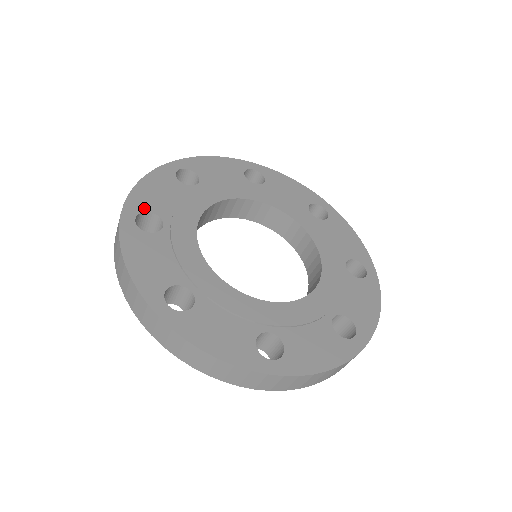
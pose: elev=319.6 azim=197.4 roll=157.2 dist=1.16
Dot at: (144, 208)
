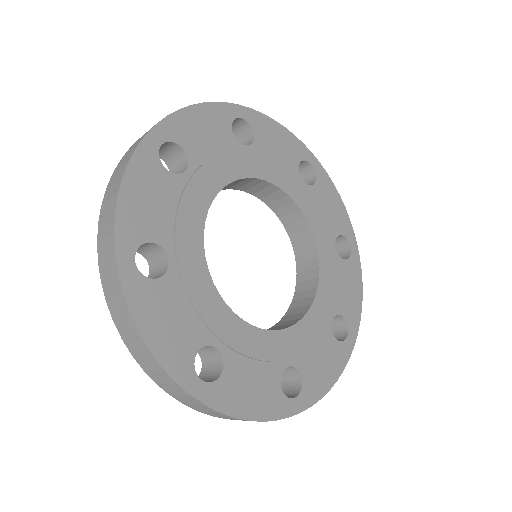
Dot at: (189, 359)
